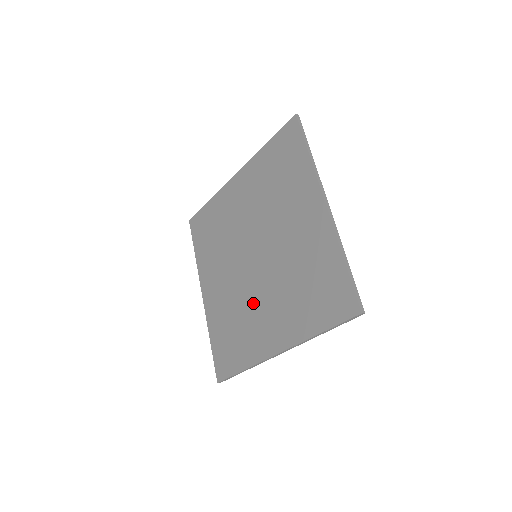
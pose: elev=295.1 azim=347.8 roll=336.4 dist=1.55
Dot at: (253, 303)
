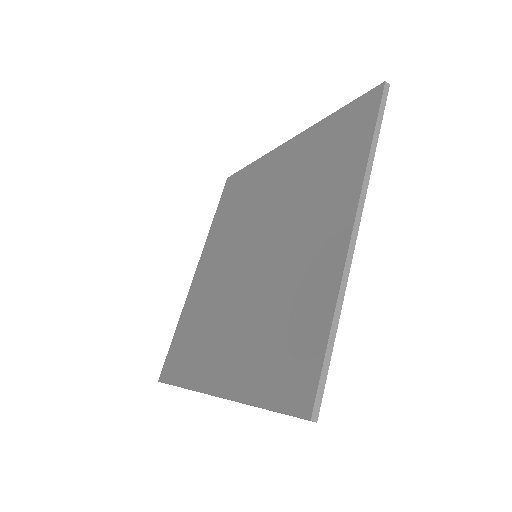
Dot at: (224, 313)
